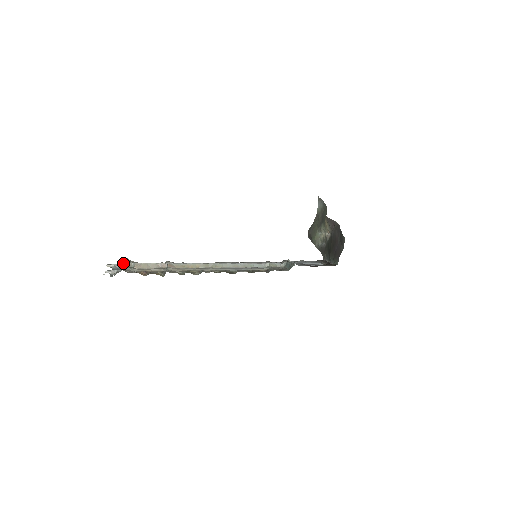
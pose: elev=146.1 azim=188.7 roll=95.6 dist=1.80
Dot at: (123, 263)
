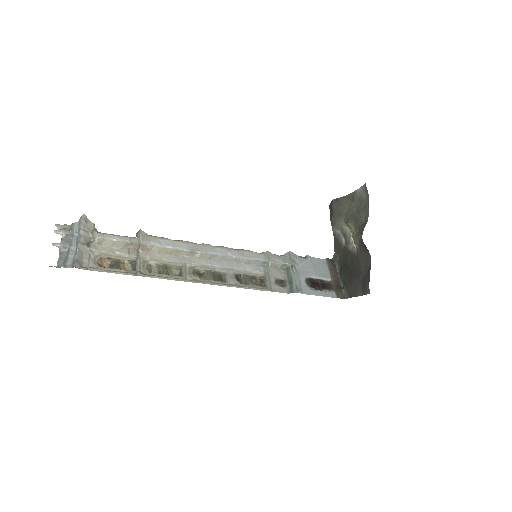
Dot at: (78, 236)
